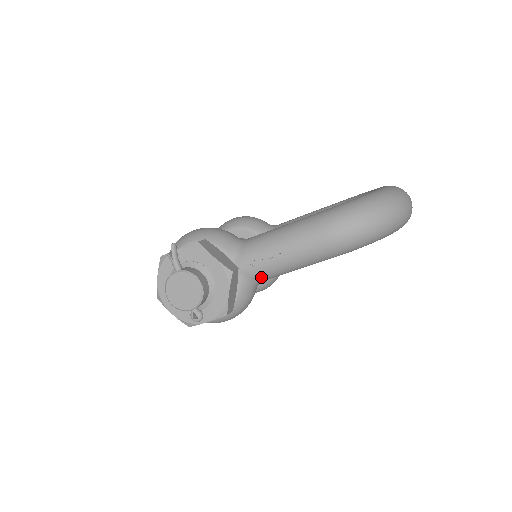
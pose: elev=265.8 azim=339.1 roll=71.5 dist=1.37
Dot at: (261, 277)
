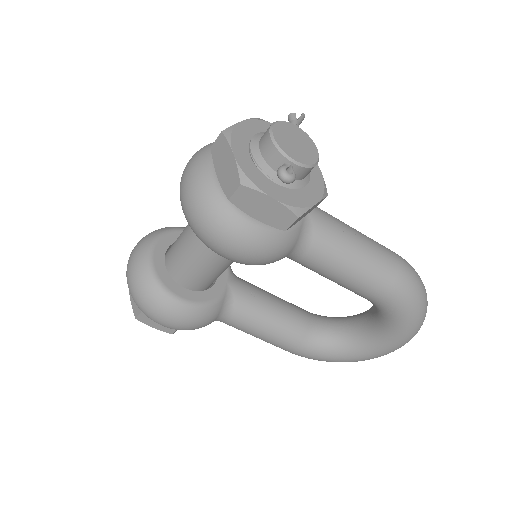
Dot at: (320, 241)
